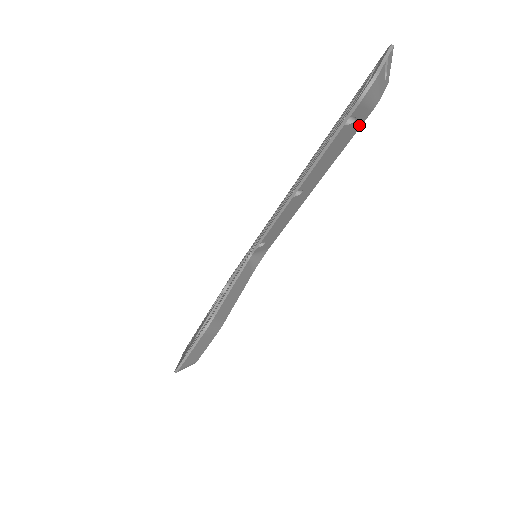
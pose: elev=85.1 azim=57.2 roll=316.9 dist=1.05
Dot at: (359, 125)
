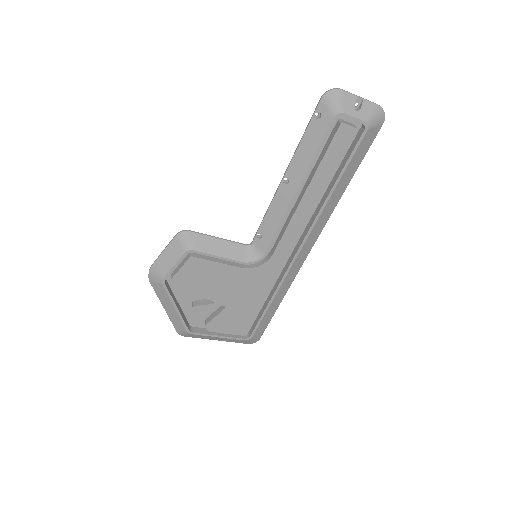
Dot at: (327, 128)
